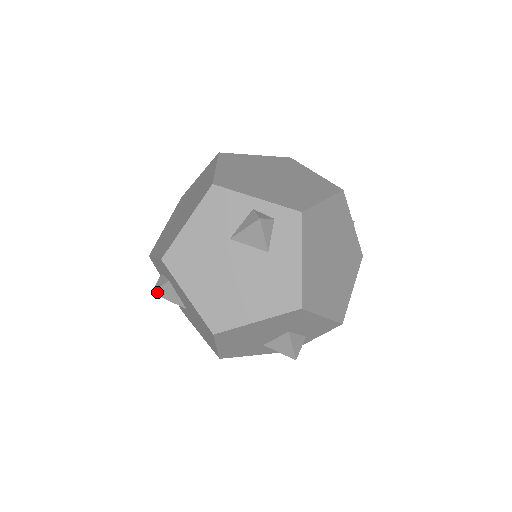
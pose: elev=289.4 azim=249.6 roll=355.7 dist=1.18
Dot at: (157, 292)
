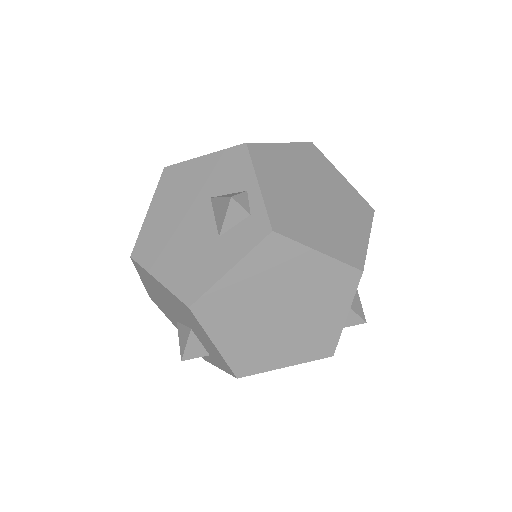
Dot at: occluded
